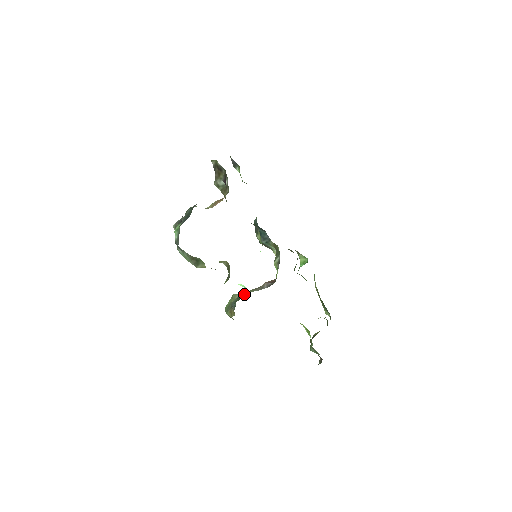
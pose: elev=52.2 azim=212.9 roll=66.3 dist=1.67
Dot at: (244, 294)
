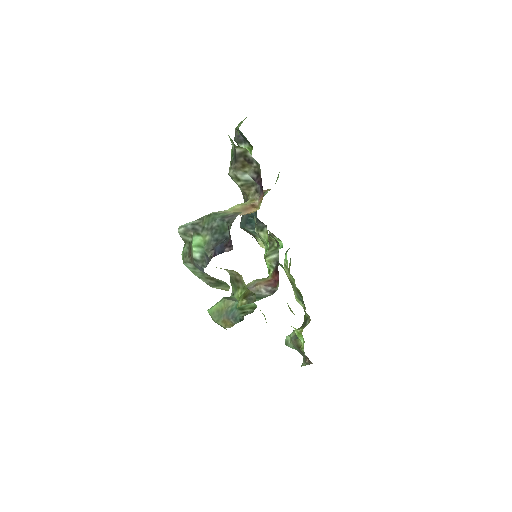
Dot at: (247, 305)
